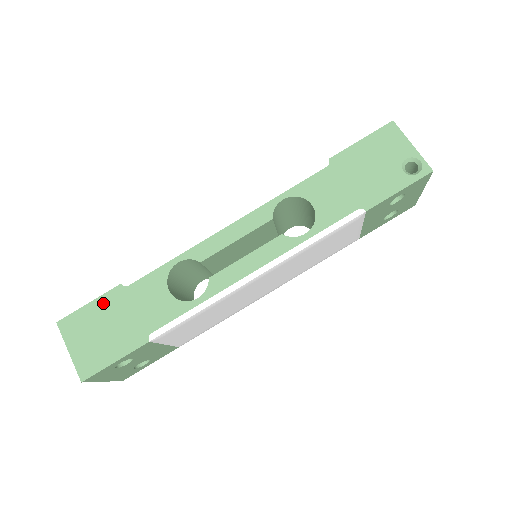
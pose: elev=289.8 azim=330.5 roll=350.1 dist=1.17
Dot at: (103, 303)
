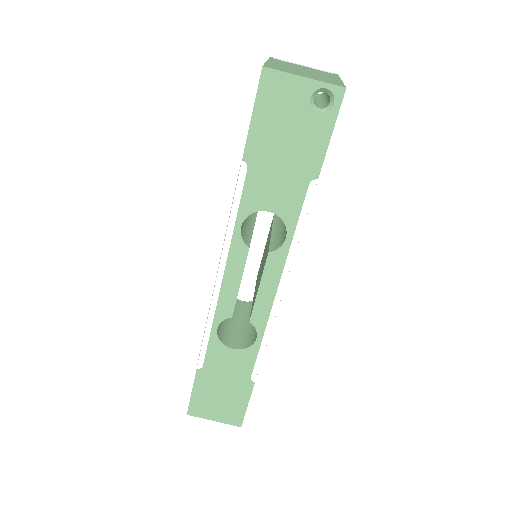
Dot at: (200, 386)
